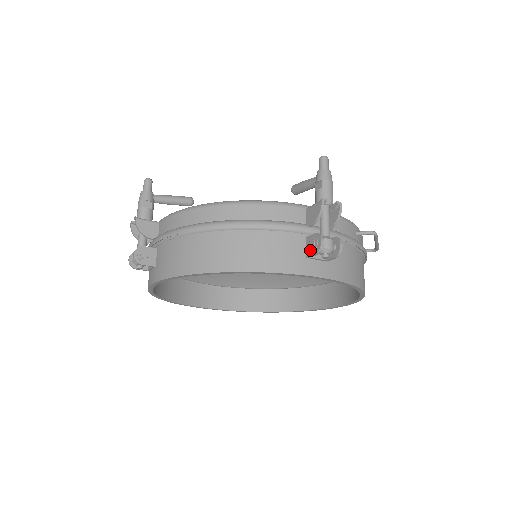
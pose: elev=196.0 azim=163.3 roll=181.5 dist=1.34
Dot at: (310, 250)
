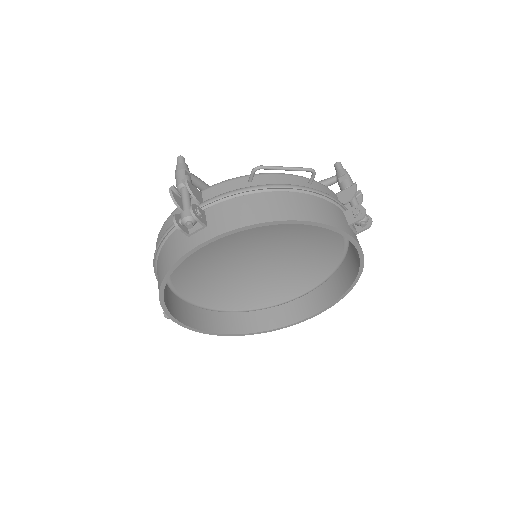
Dot at: (183, 230)
